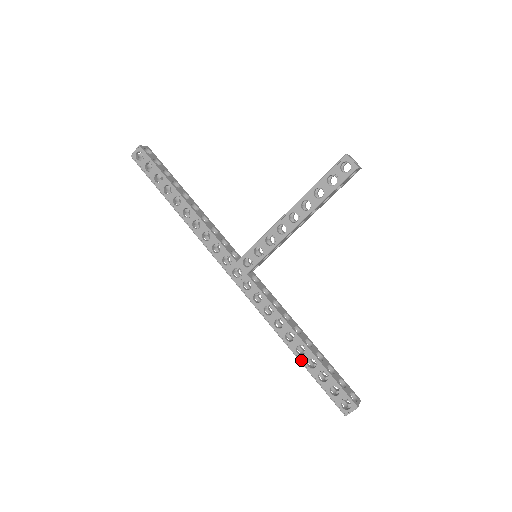
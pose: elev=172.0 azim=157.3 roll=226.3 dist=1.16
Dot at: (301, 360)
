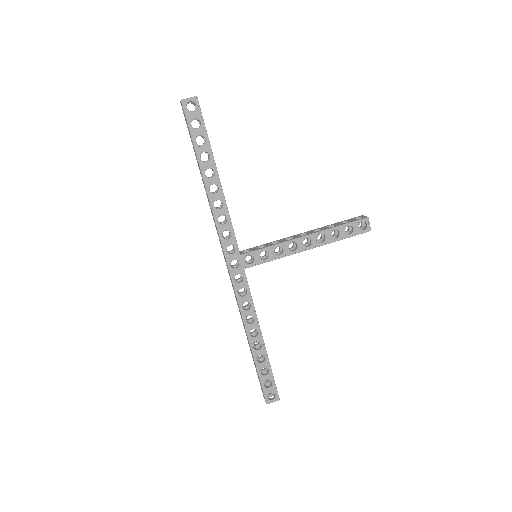
Dot at: (254, 354)
